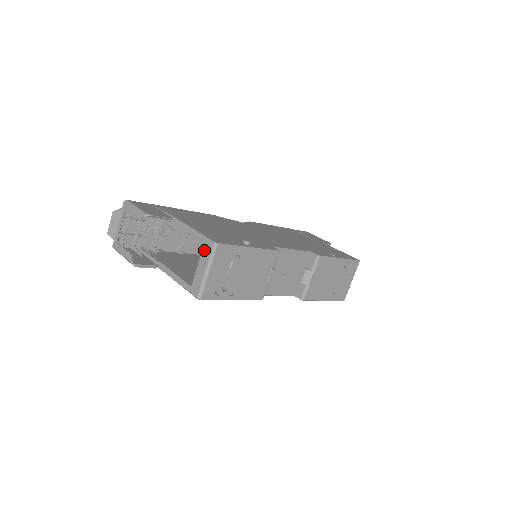
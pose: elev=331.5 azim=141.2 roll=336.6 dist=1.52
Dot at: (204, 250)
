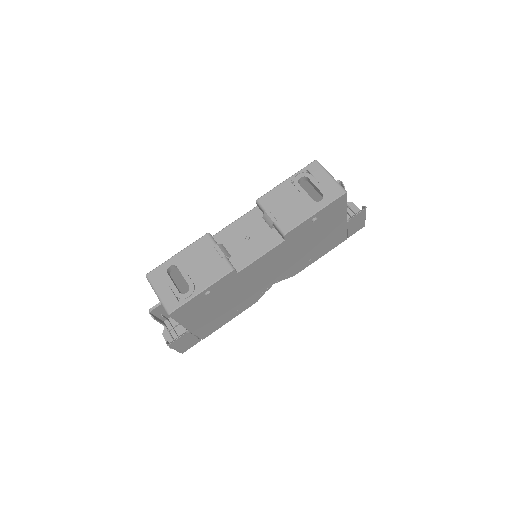
Dot at: occluded
